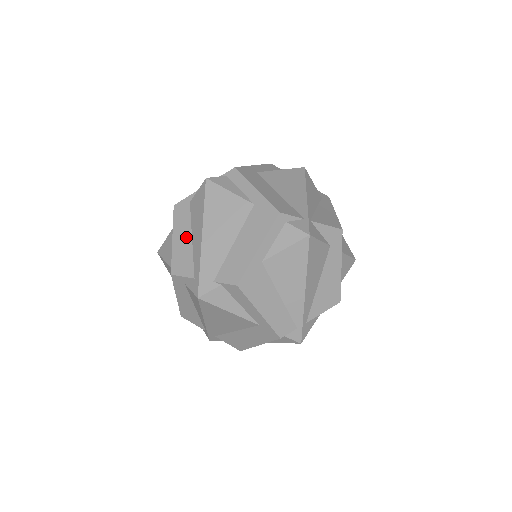
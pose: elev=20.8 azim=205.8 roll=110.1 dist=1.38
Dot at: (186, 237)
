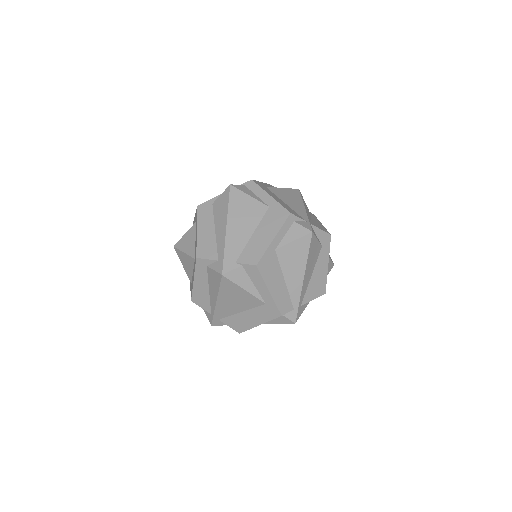
Dot at: (210, 229)
